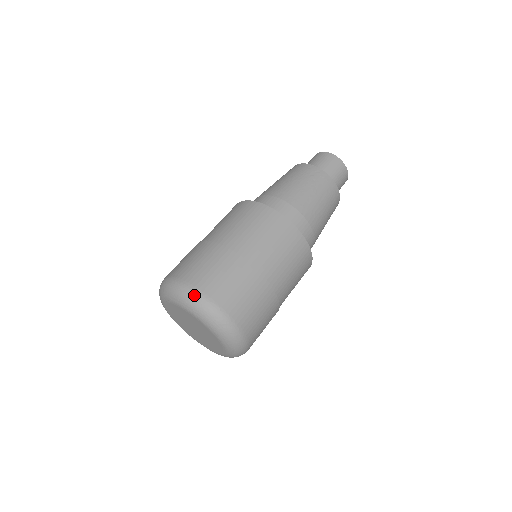
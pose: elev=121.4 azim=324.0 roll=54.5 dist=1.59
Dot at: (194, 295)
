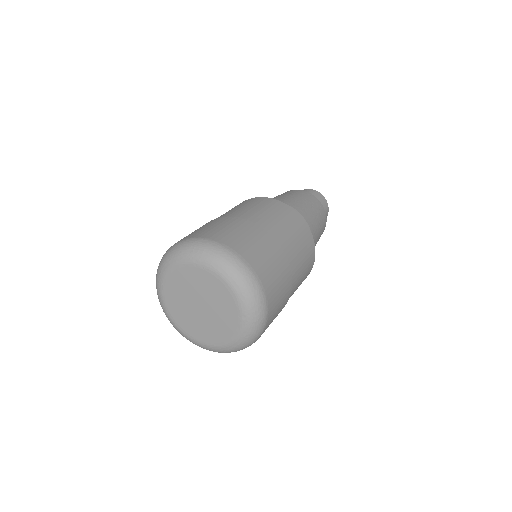
Dot at: (250, 276)
